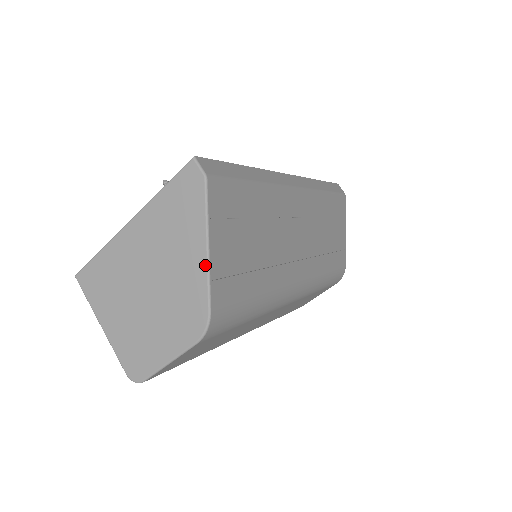
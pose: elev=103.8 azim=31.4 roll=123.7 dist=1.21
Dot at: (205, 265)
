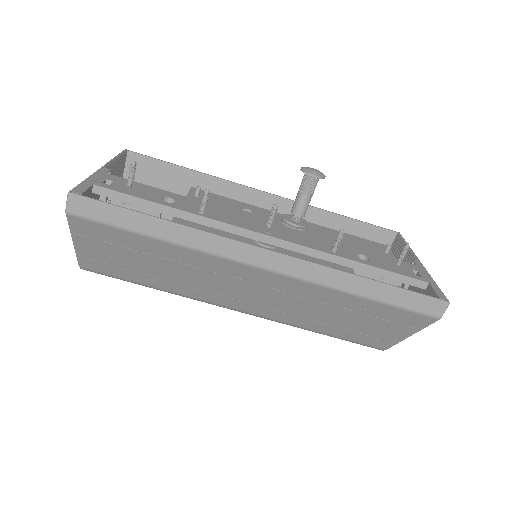
Dot at: (75, 247)
